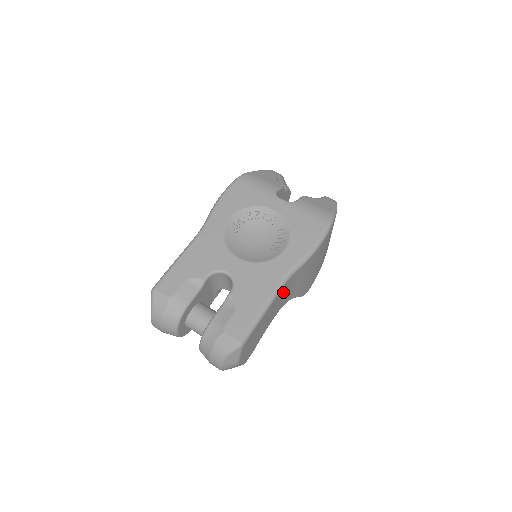
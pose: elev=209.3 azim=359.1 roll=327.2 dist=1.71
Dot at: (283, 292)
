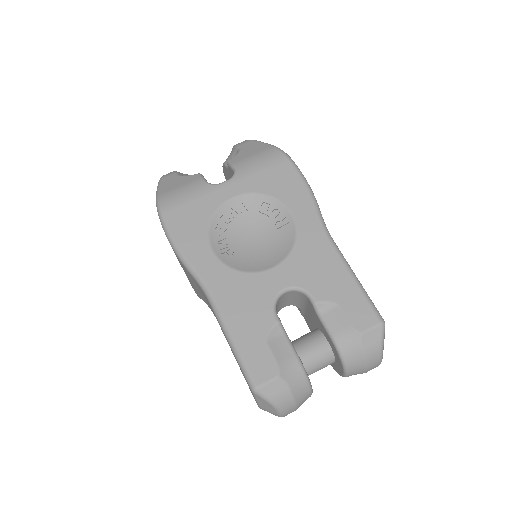
Dot at: occluded
